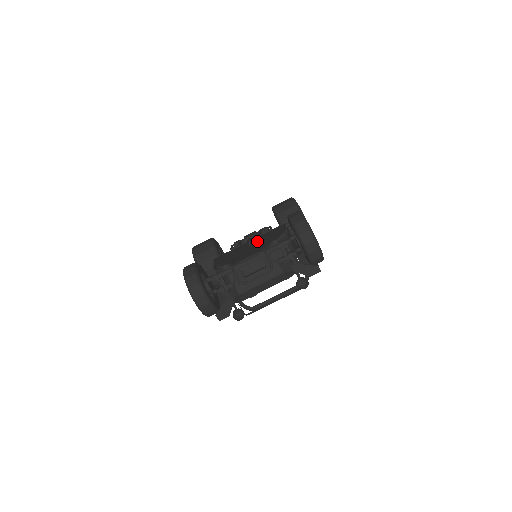
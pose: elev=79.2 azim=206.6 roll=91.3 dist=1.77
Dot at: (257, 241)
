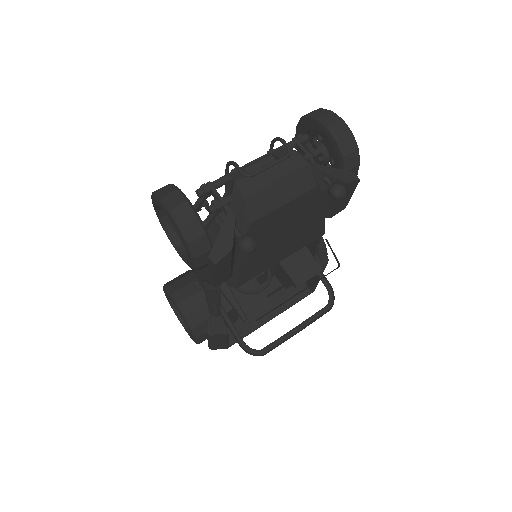
Dot at: occluded
